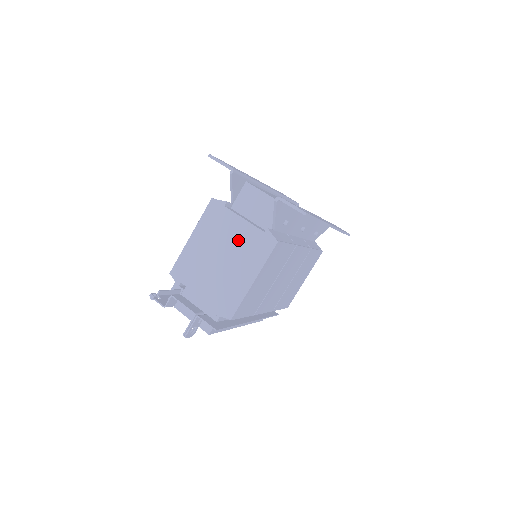
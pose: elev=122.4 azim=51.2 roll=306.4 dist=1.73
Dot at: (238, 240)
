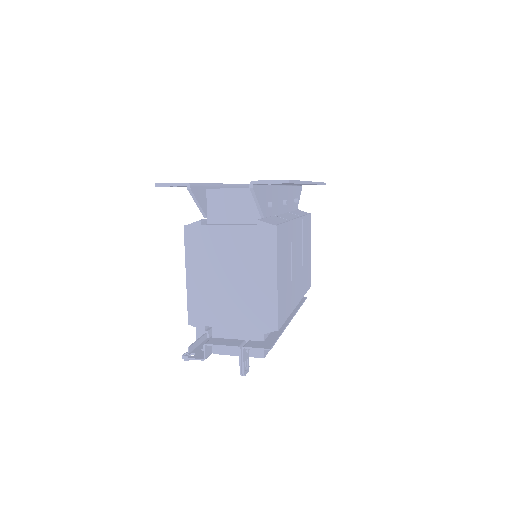
Dot at: (236, 250)
